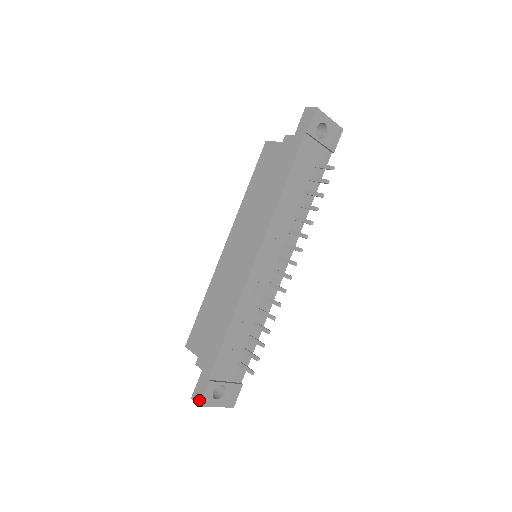
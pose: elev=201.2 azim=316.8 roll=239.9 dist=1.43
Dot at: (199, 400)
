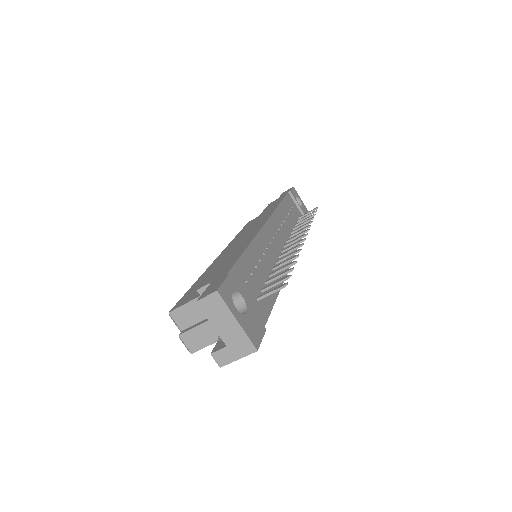
Dot at: (214, 289)
